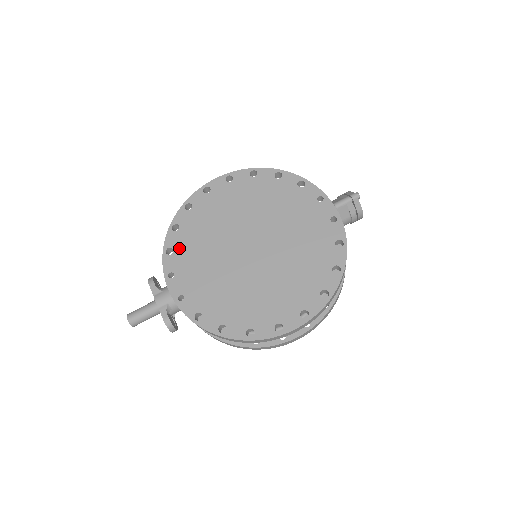
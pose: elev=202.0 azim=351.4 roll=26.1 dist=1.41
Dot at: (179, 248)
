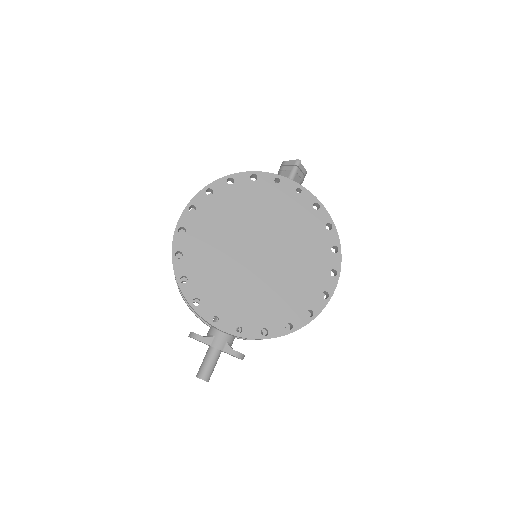
Dot at: (202, 294)
